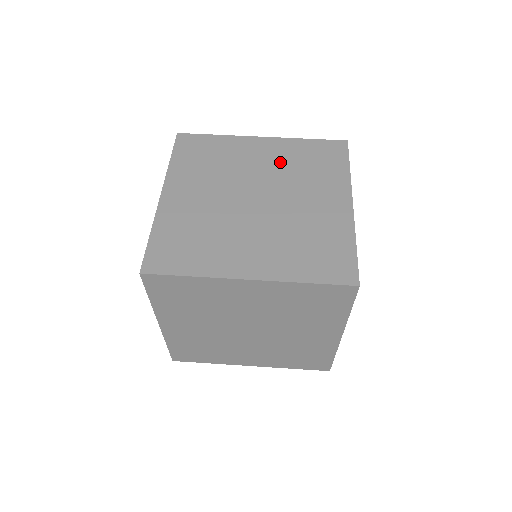
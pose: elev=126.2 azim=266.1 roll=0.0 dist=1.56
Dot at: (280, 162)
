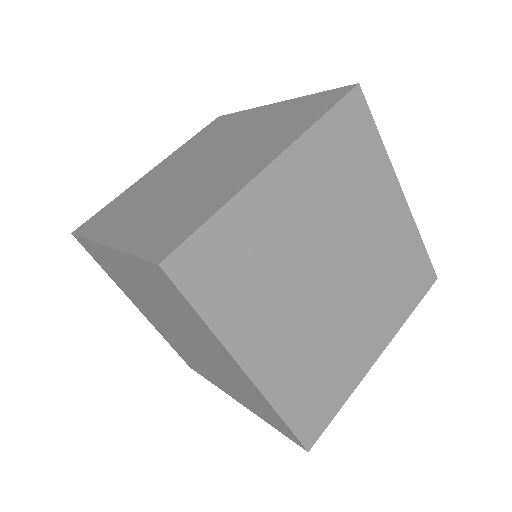
Dot at: occluded
